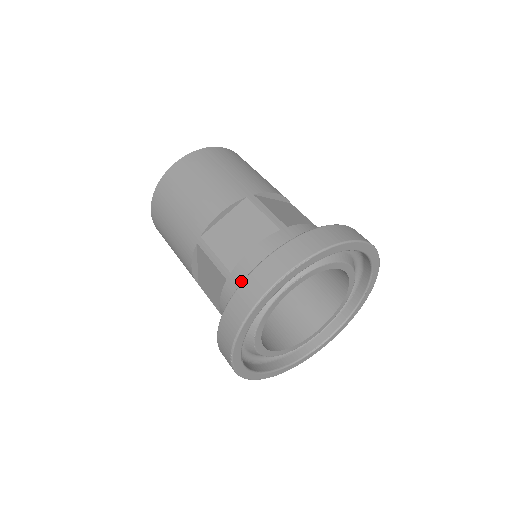
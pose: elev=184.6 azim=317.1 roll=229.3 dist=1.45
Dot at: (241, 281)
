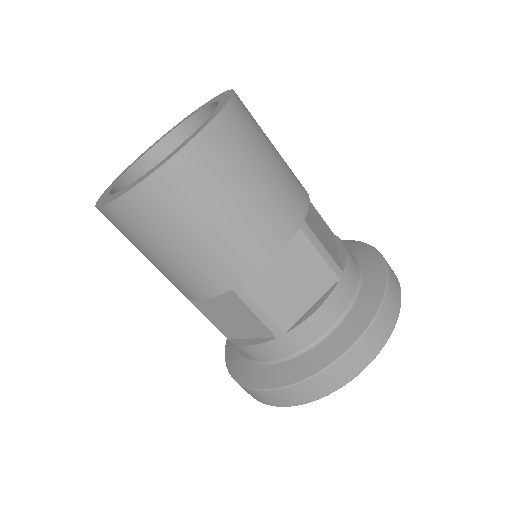
Dot at: (299, 344)
